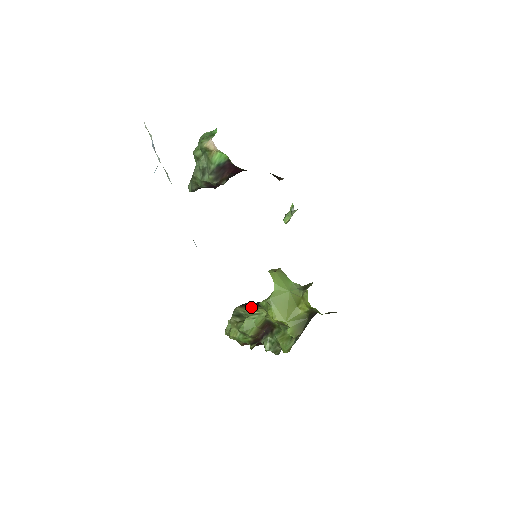
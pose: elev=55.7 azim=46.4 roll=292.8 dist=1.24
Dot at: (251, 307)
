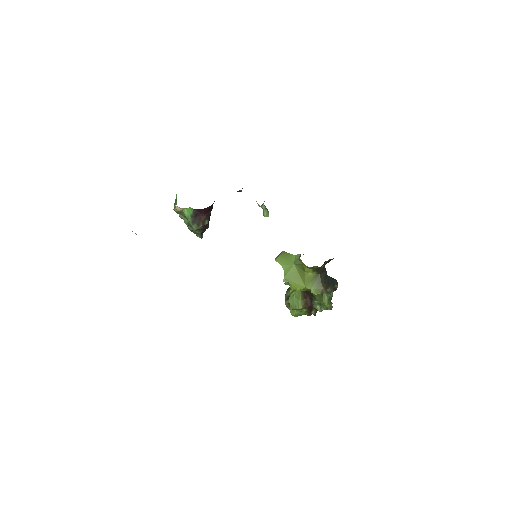
Dot at: occluded
